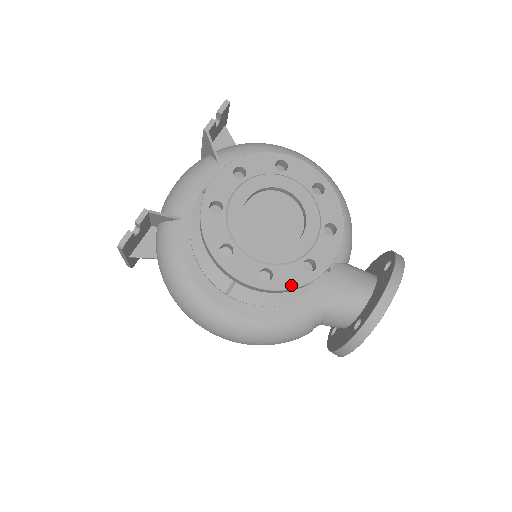
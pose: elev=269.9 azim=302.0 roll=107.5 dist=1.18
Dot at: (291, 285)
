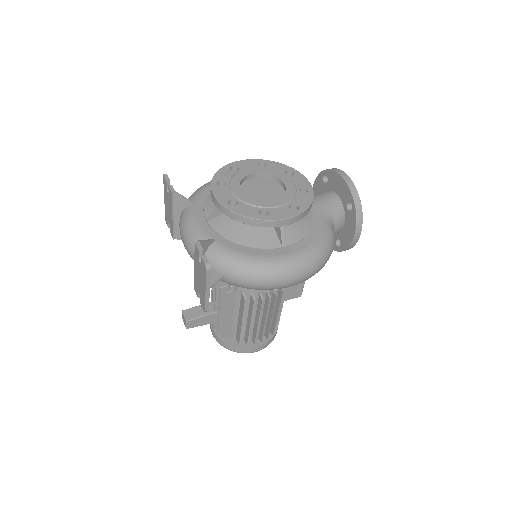
Dot at: (309, 202)
